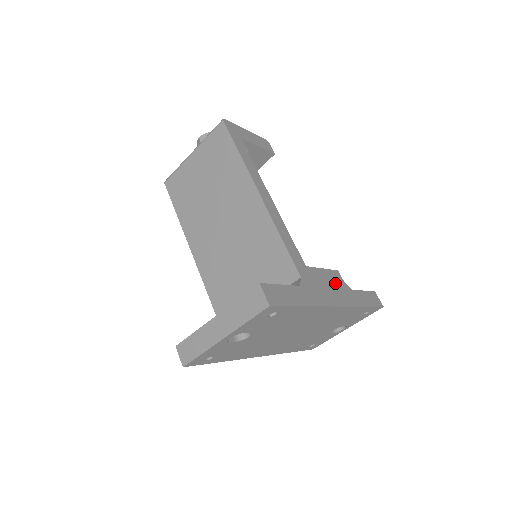
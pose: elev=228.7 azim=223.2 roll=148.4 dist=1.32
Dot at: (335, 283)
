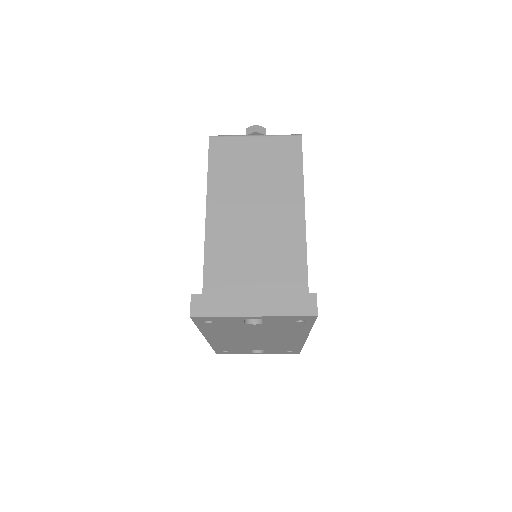
Dot at: occluded
